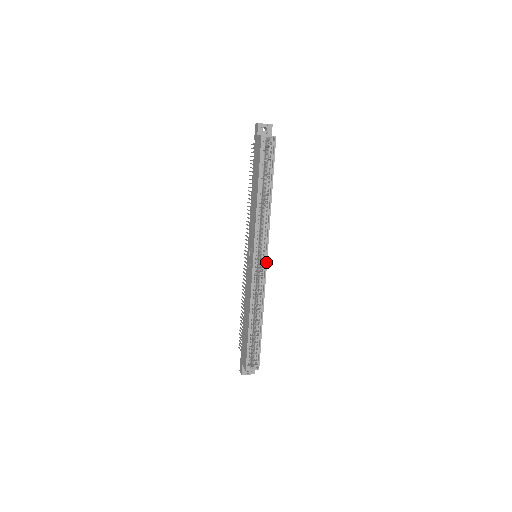
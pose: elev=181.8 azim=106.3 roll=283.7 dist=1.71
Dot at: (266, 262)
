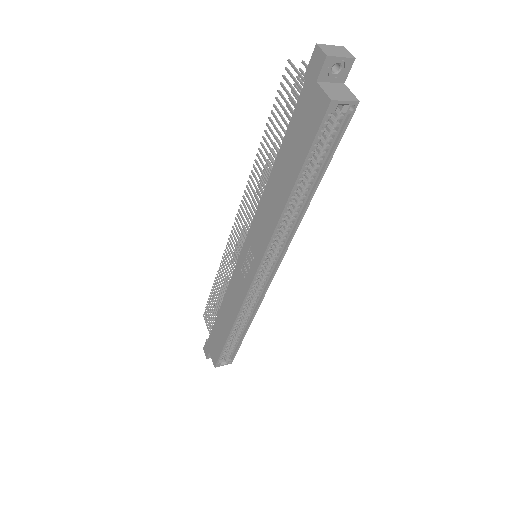
Dot at: (273, 276)
